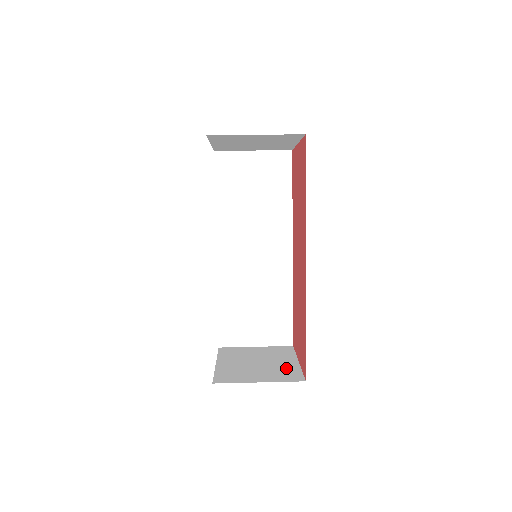
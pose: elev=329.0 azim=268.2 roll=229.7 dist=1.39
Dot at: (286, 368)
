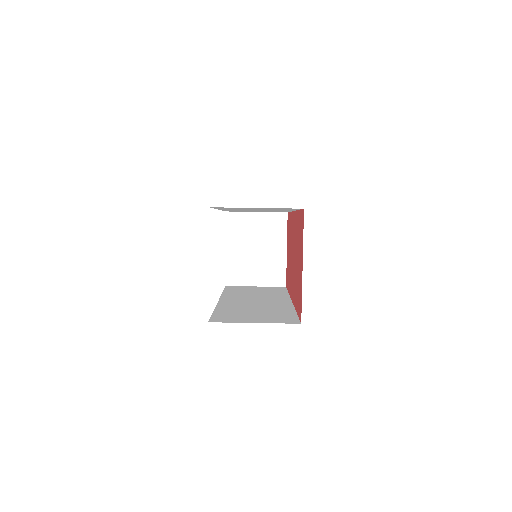
Dot at: (276, 263)
